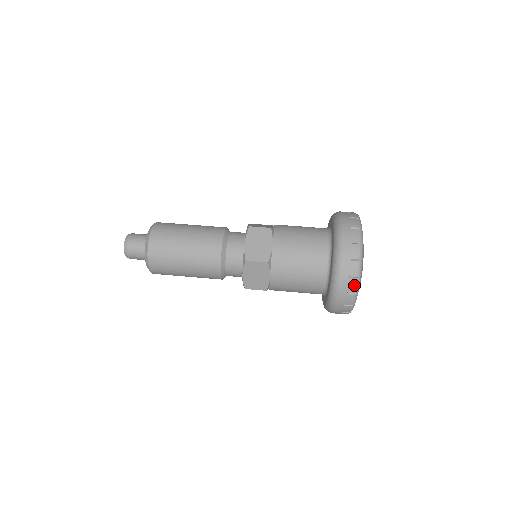
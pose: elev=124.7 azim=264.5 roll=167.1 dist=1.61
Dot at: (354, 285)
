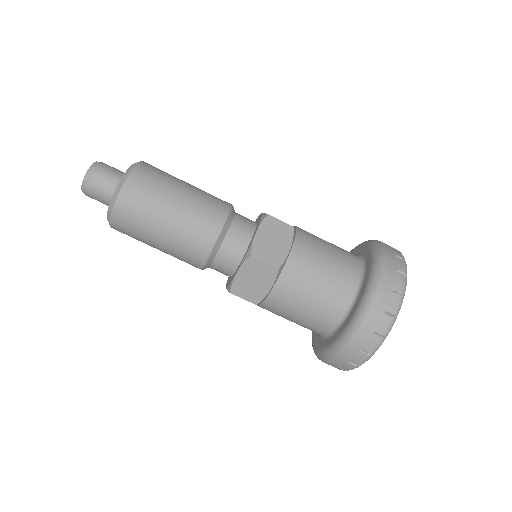
Dot at: (340, 369)
